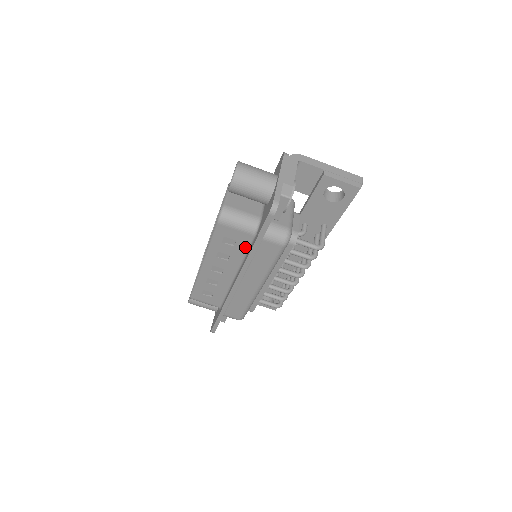
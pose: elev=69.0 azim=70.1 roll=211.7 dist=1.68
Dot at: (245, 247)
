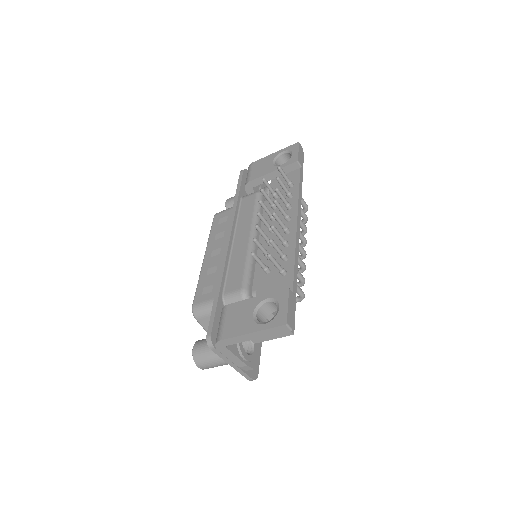
Dot at: occluded
